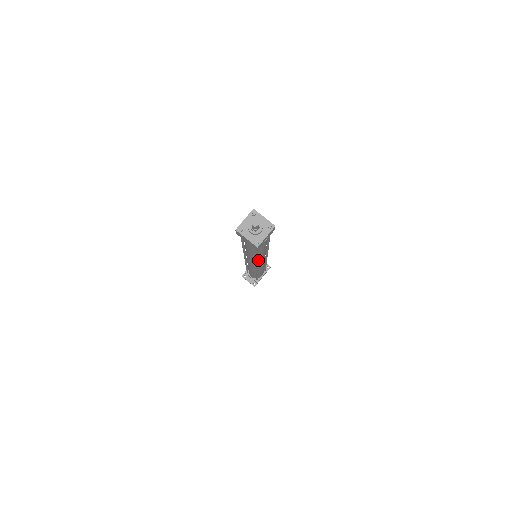
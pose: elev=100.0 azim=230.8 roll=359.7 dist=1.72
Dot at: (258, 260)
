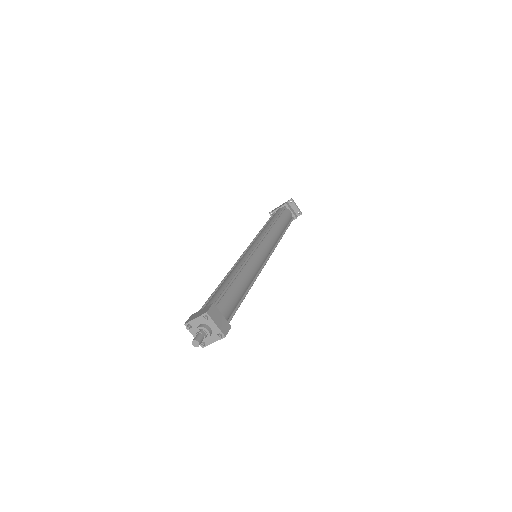
Dot at: occluded
